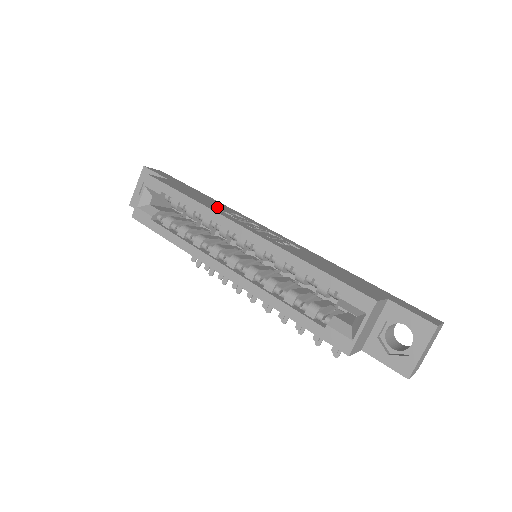
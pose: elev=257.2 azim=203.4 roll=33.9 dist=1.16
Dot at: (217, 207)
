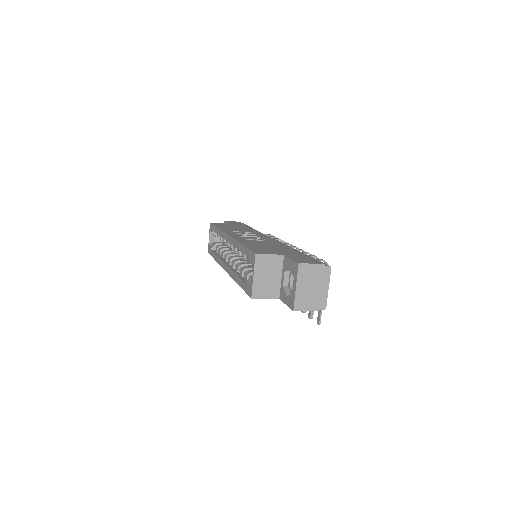
Dot at: (236, 230)
